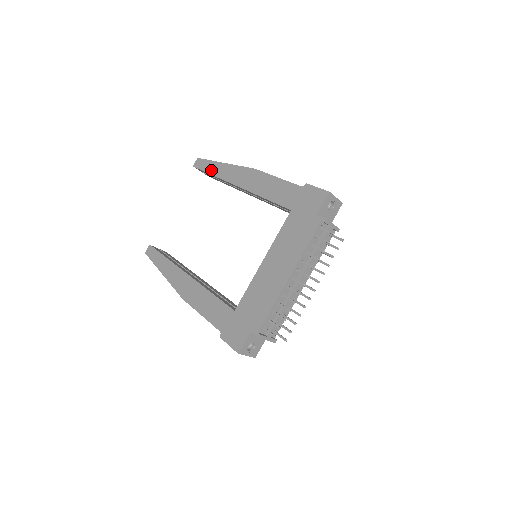
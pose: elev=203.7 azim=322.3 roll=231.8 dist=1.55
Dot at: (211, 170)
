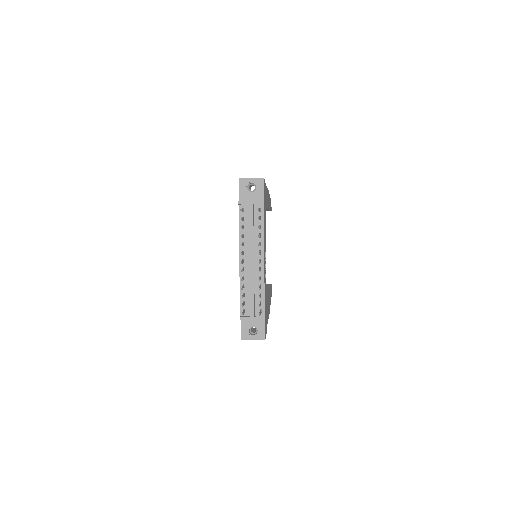
Dot at: occluded
